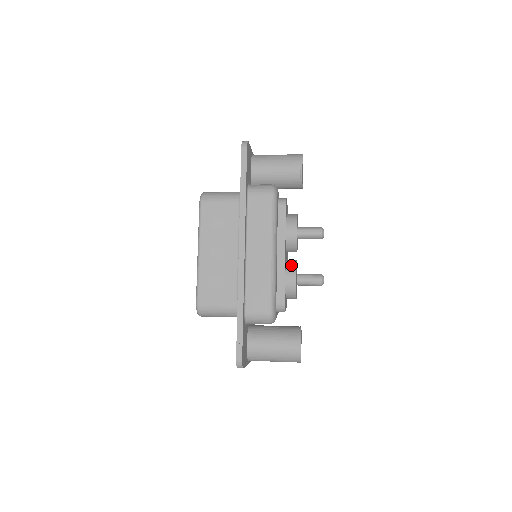
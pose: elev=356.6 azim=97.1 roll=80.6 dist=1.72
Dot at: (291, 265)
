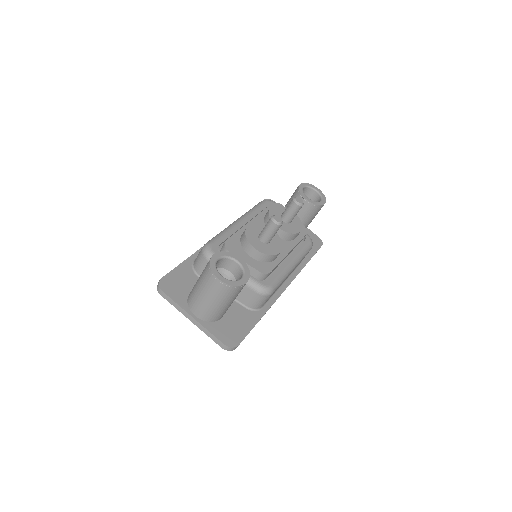
Dot at: occluded
